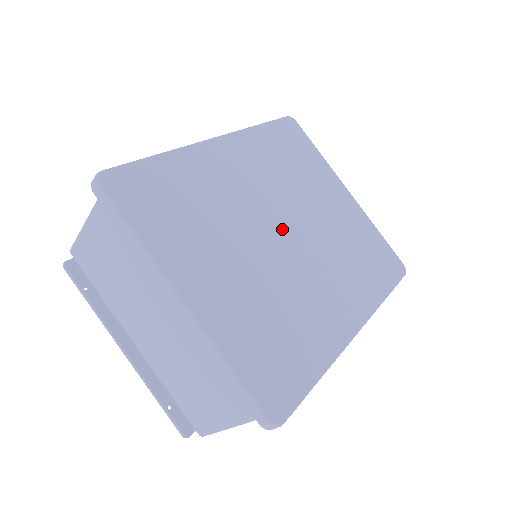
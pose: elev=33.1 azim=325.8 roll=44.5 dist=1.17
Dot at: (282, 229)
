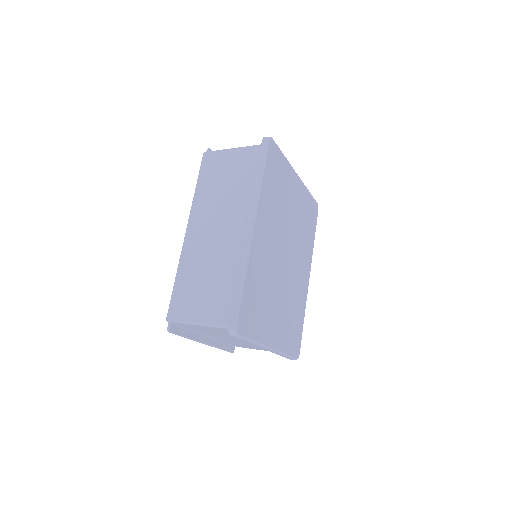
Dot at: (284, 257)
